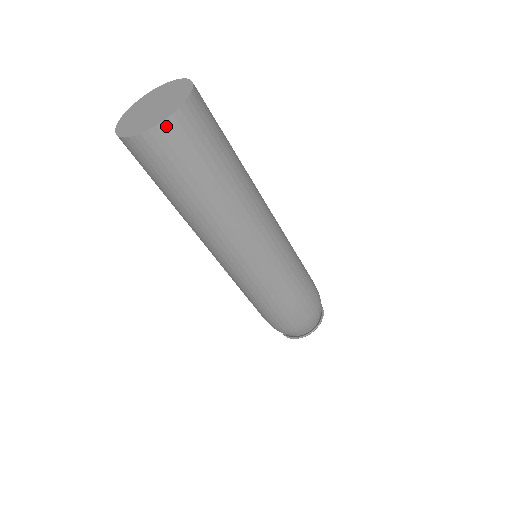
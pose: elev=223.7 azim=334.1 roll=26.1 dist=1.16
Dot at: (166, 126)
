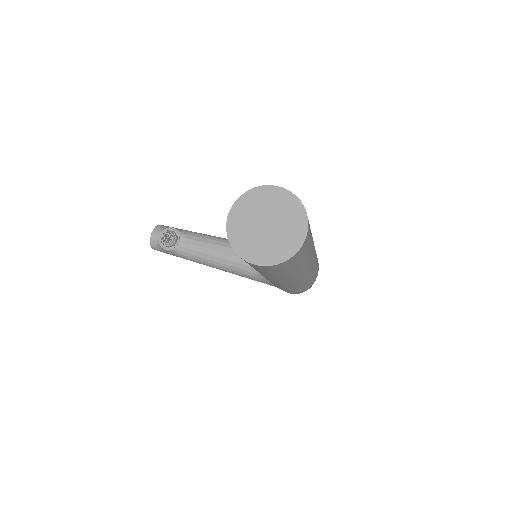
Dot at: (306, 237)
